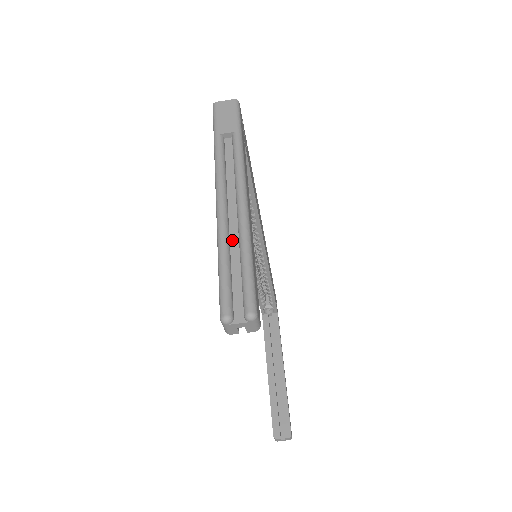
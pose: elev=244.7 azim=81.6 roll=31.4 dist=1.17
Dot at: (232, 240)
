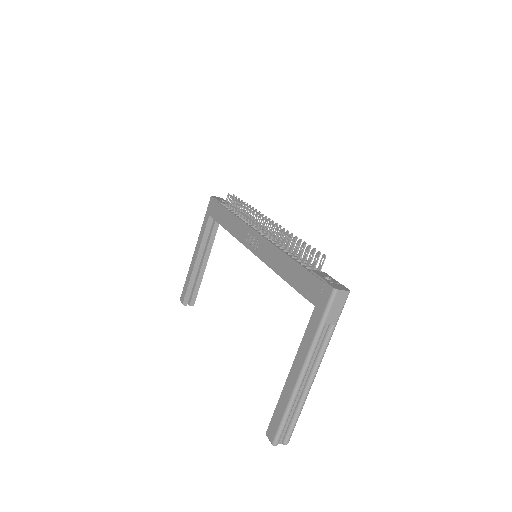
Dot at: (295, 400)
